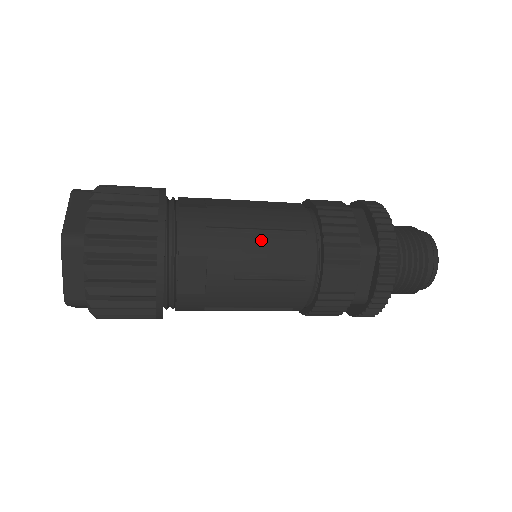
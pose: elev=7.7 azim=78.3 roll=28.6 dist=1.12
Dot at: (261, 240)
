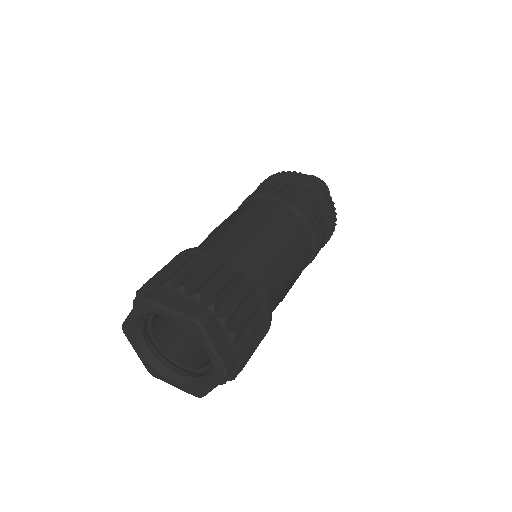
Dot at: (297, 270)
